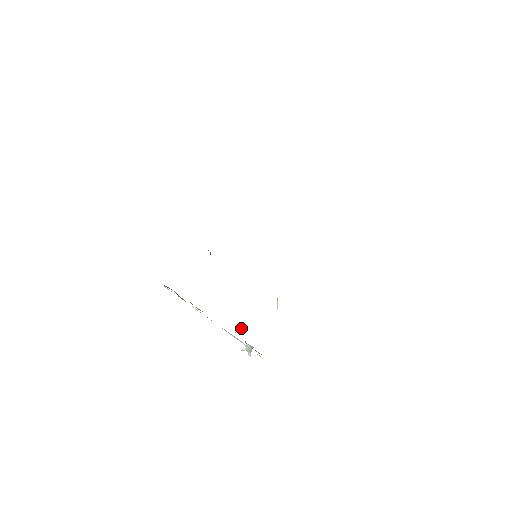
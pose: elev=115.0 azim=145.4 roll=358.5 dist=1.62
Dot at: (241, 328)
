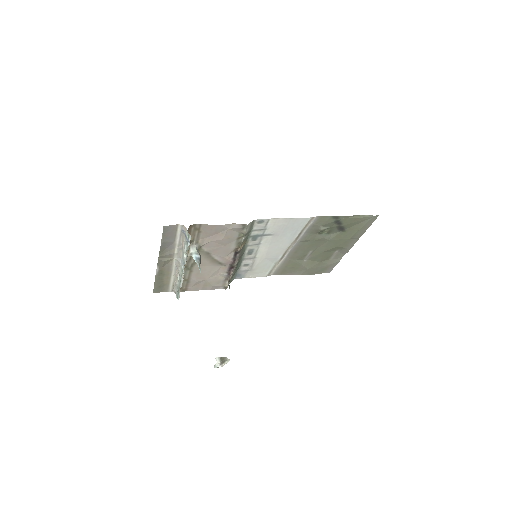
Dot at: (196, 251)
